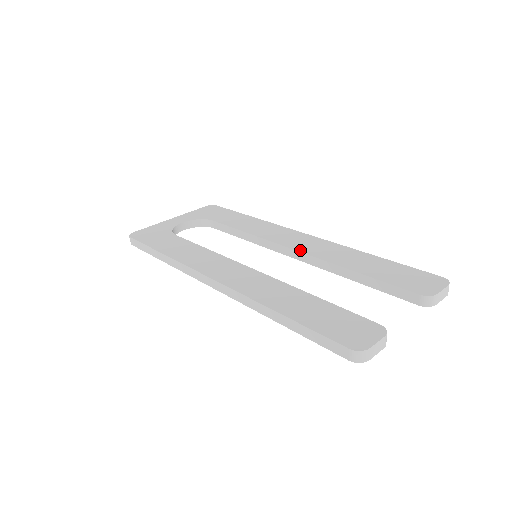
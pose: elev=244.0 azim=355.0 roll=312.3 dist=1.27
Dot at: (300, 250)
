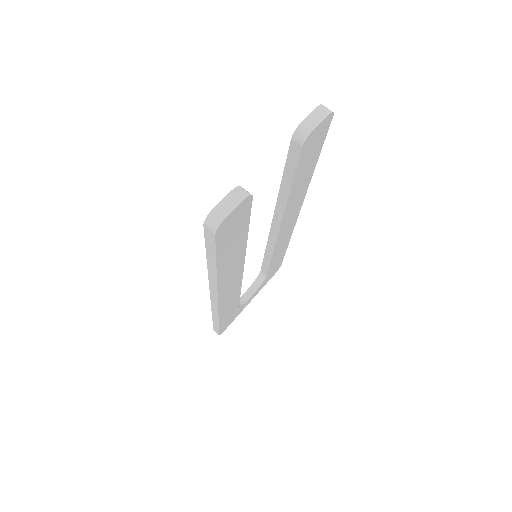
Dot at: (273, 219)
